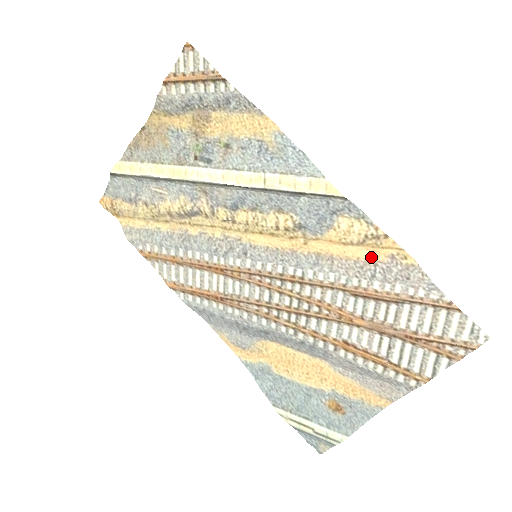
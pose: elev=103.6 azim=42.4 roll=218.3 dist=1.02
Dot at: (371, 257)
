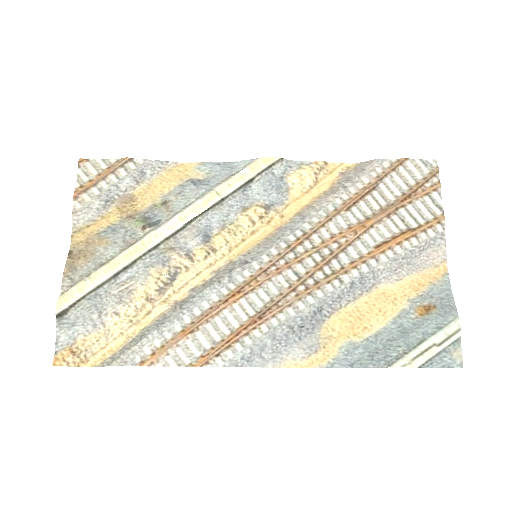
Dot at: (330, 185)
